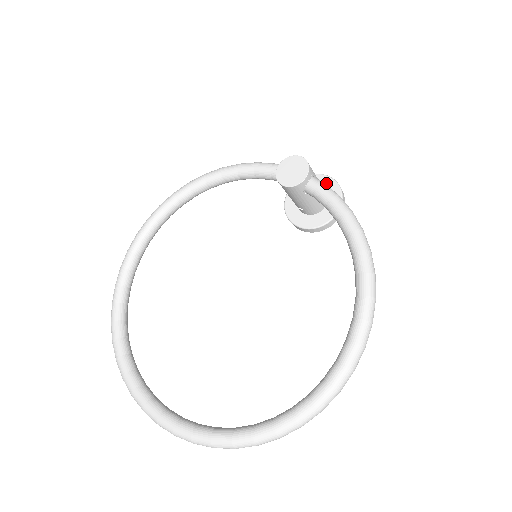
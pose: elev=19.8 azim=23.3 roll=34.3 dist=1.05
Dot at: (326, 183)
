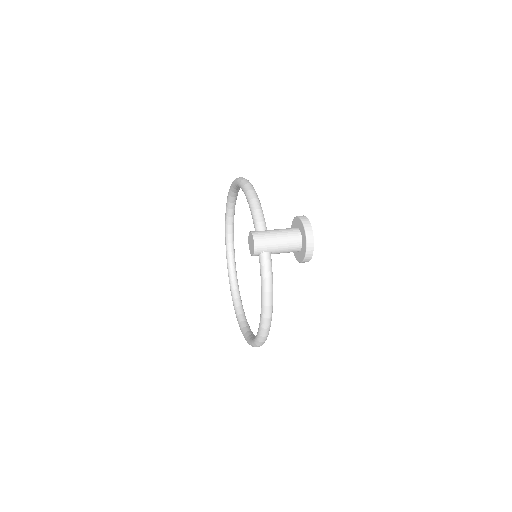
Dot at: (303, 237)
